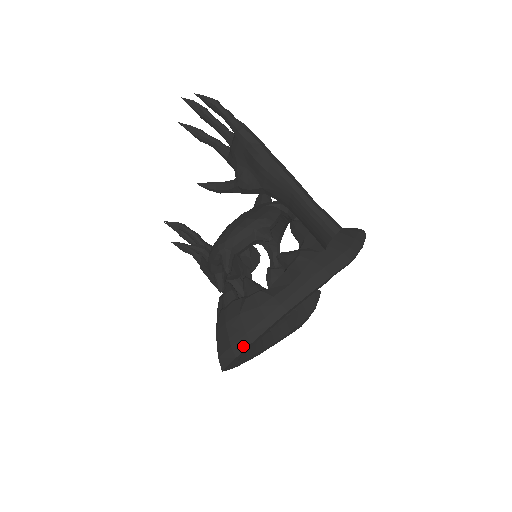
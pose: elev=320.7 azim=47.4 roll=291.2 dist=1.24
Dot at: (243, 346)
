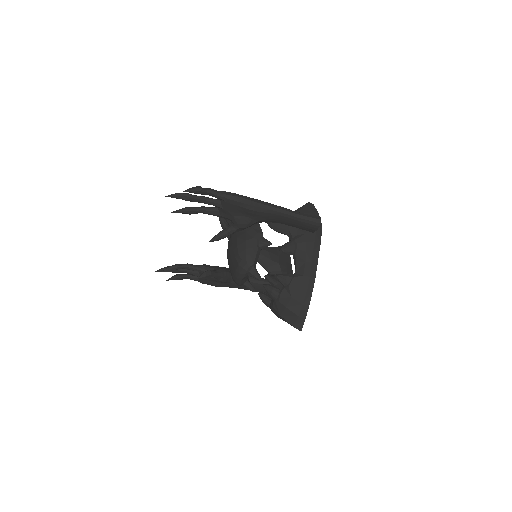
Dot at: (305, 312)
